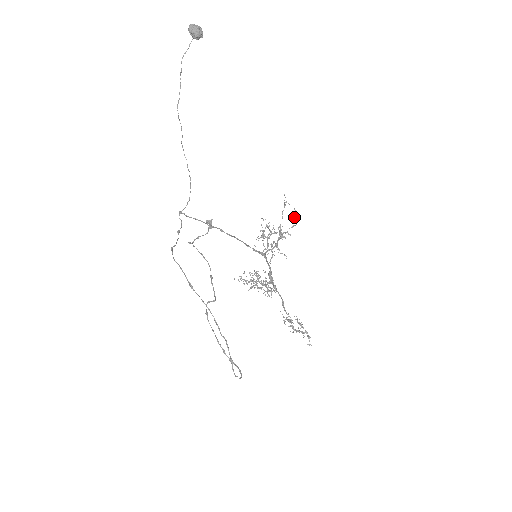
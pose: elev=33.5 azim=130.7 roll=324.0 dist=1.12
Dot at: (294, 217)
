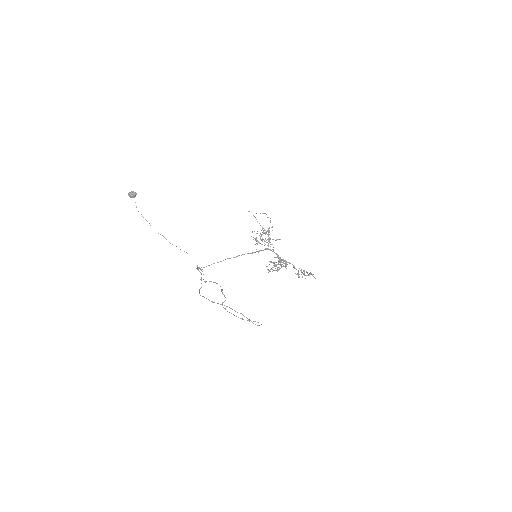
Dot at: occluded
